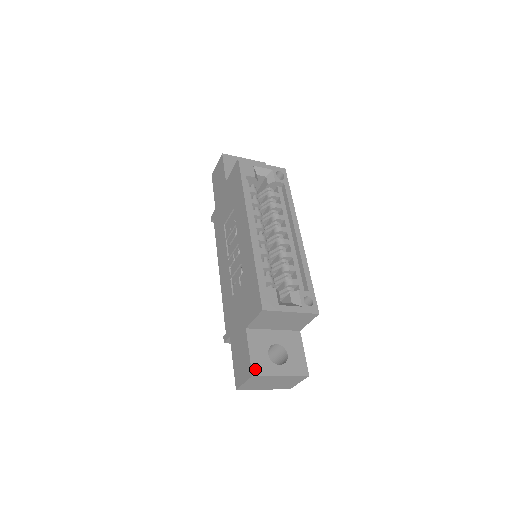
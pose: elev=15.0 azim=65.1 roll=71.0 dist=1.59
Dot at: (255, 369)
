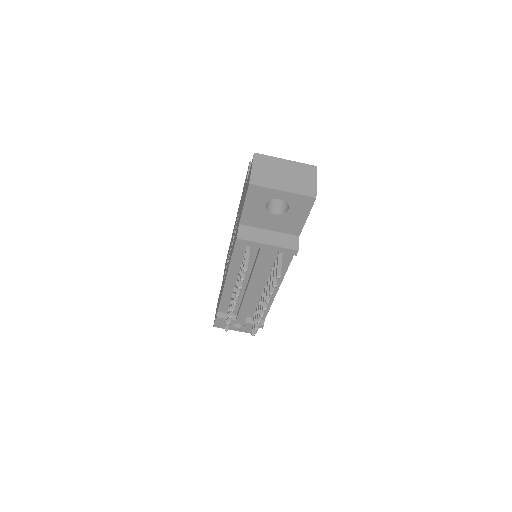
Dot at: occluded
